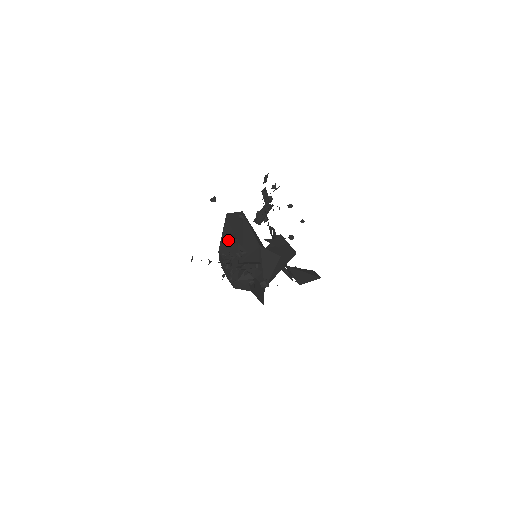
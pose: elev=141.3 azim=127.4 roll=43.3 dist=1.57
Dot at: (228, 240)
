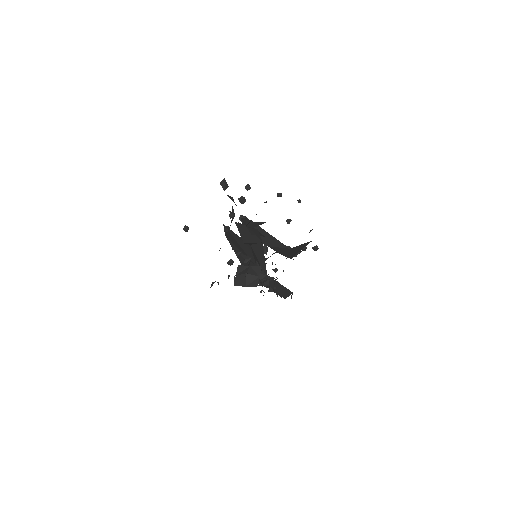
Dot at: occluded
